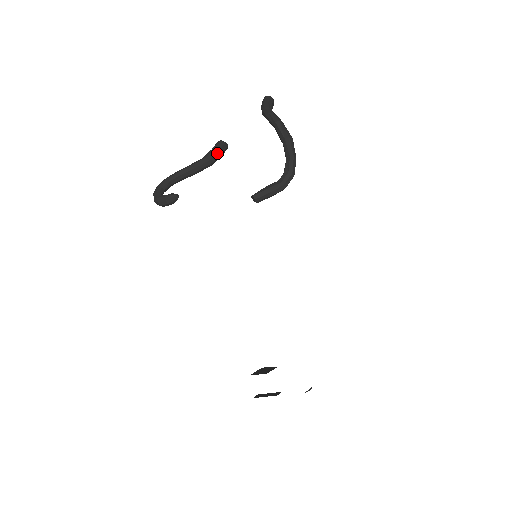
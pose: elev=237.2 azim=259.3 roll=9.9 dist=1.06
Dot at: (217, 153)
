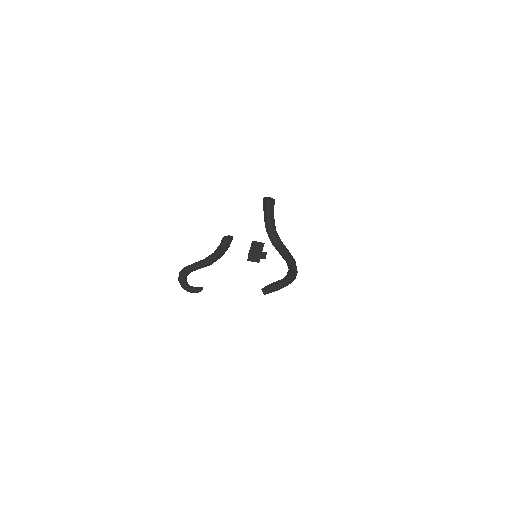
Dot at: (226, 250)
